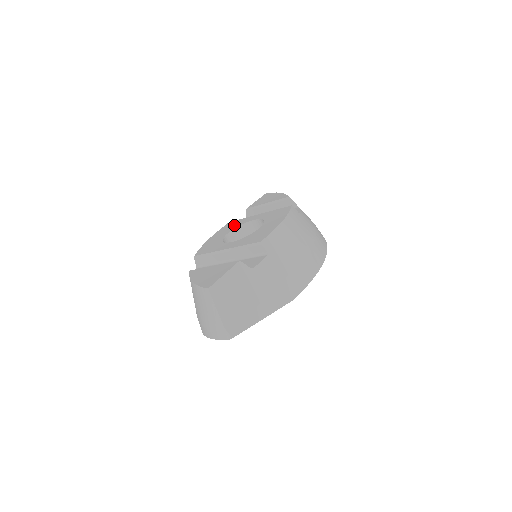
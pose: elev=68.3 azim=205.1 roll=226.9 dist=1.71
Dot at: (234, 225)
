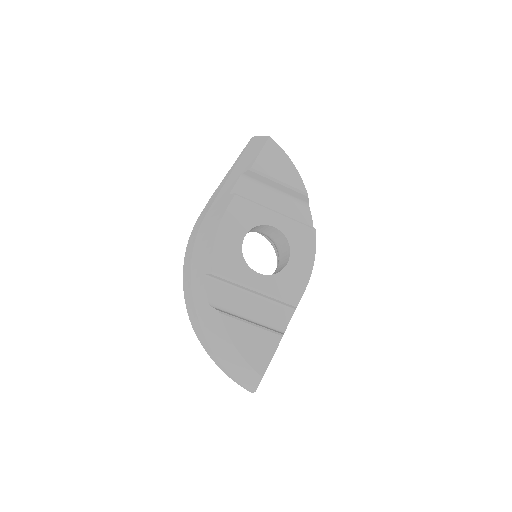
Dot at: (248, 217)
